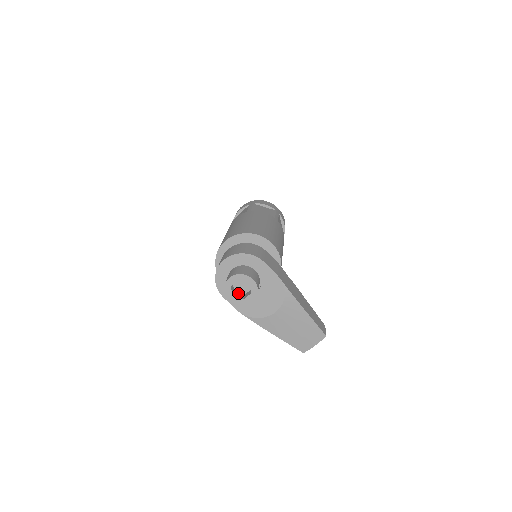
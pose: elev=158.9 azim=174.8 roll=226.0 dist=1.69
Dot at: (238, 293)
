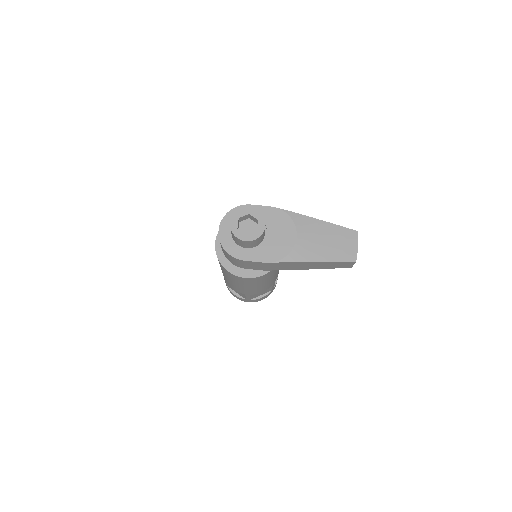
Dot at: occluded
